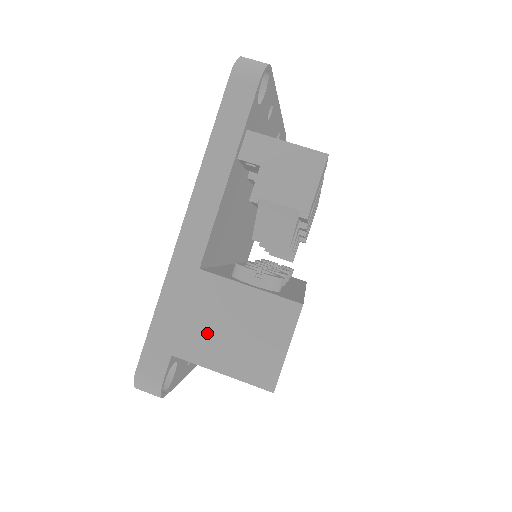
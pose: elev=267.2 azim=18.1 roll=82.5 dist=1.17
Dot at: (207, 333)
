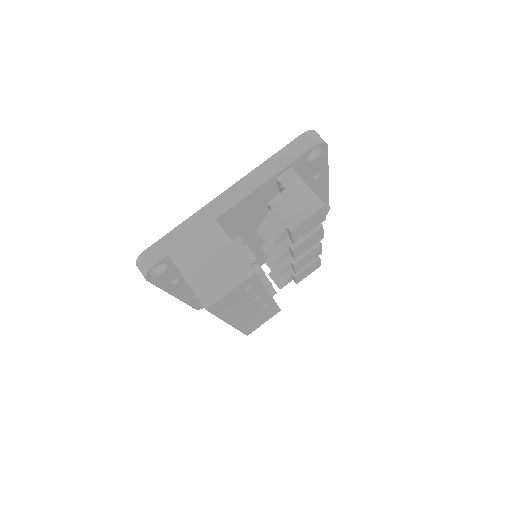
Dot at: (195, 255)
